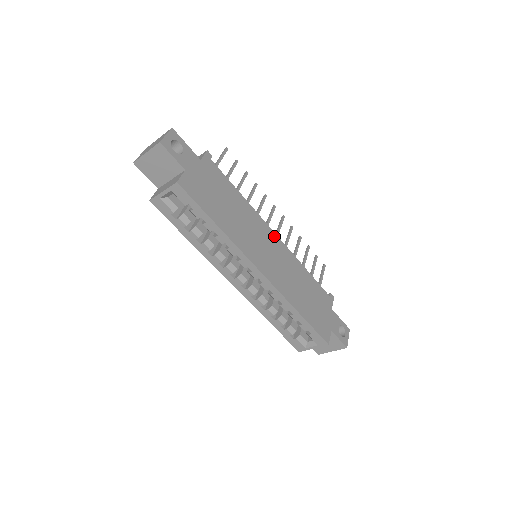
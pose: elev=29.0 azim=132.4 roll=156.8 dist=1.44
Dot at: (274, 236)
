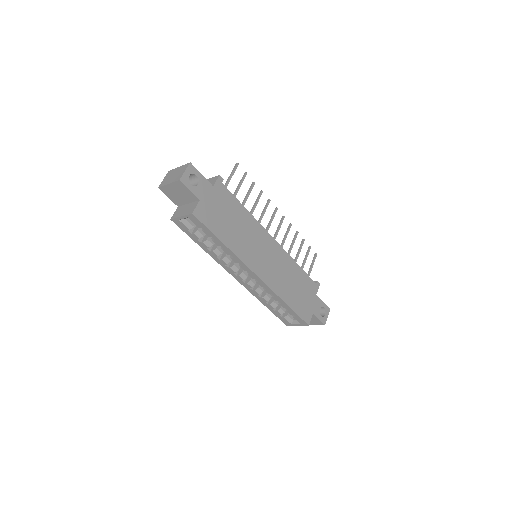
Dot at: (272, 241)
